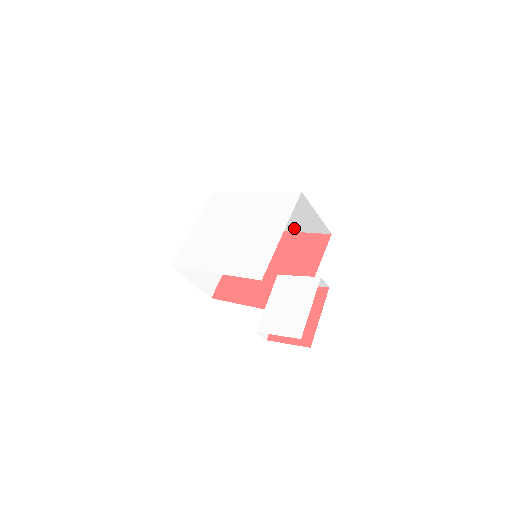
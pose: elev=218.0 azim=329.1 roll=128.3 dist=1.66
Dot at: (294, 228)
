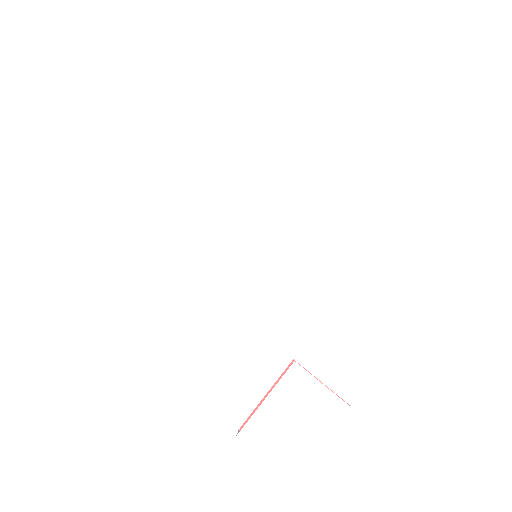
Dot at: occluded
